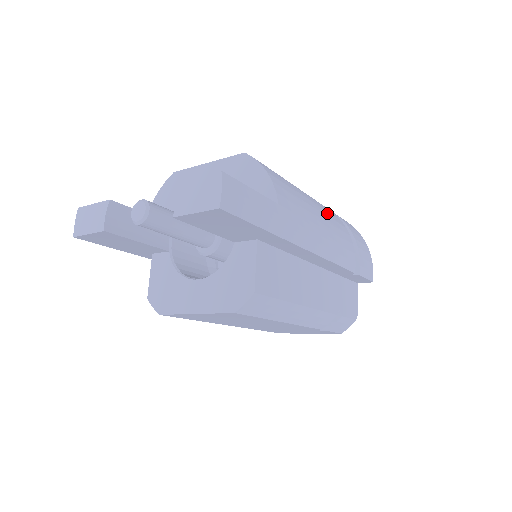
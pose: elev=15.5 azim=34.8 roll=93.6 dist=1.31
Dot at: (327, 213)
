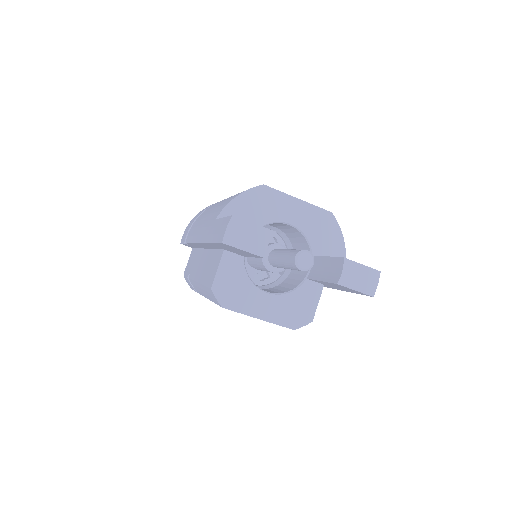
Dot at: occluded
